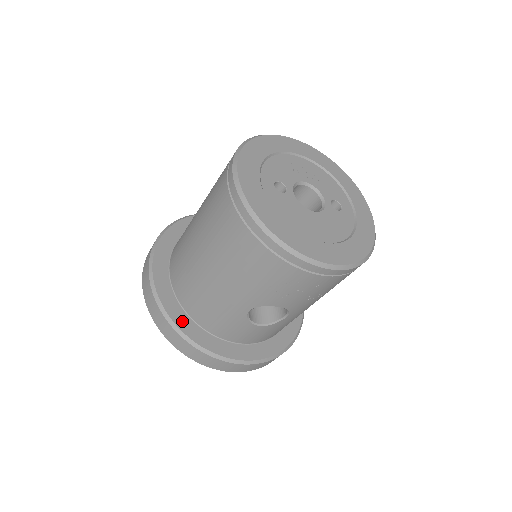
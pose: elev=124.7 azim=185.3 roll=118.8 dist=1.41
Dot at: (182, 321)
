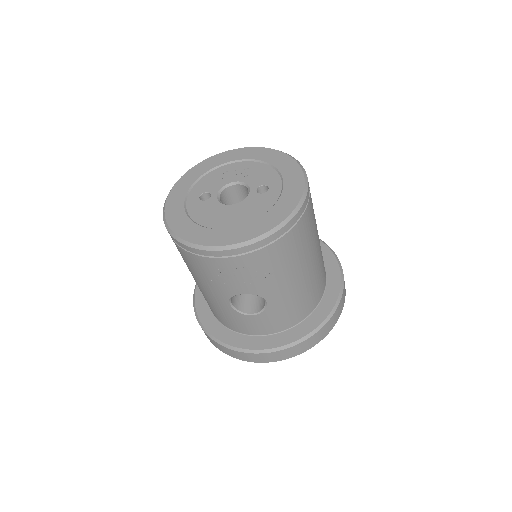
Dot at: (212, 326)
